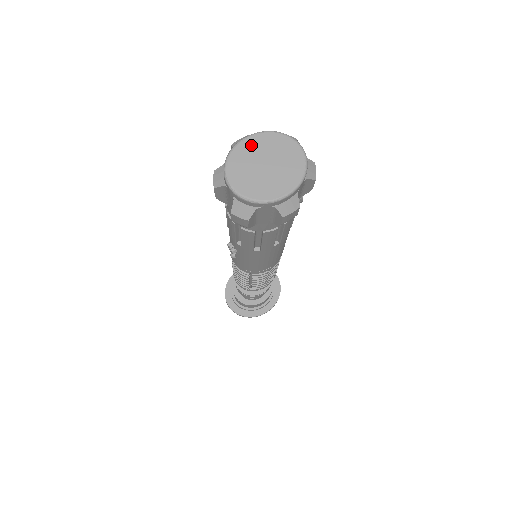
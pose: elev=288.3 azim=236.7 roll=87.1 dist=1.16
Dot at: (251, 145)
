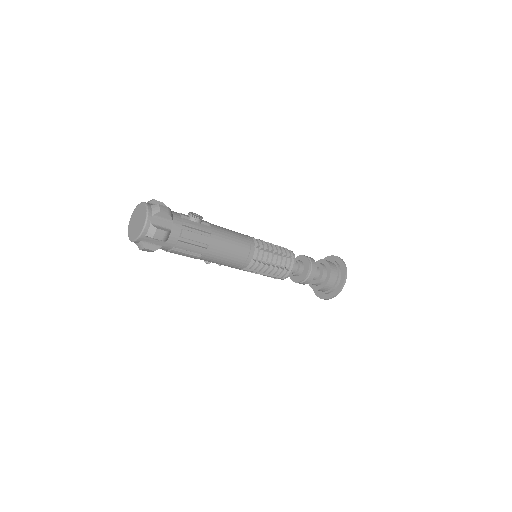
Dot at: (133, 217)
